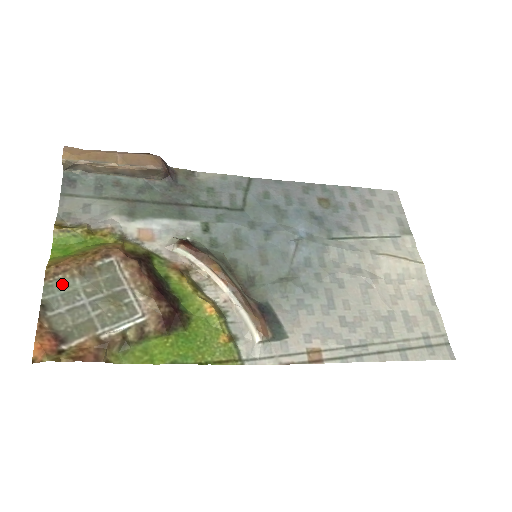
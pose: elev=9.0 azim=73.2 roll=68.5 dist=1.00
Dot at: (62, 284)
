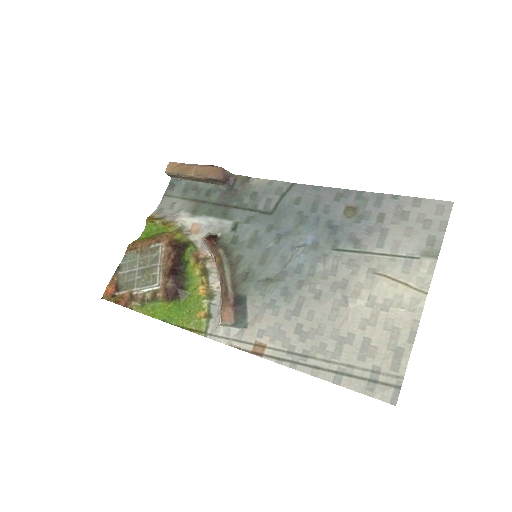
Dot at: (132, 256)
